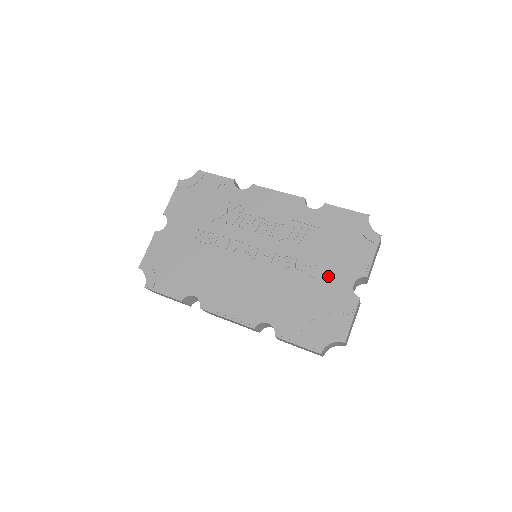
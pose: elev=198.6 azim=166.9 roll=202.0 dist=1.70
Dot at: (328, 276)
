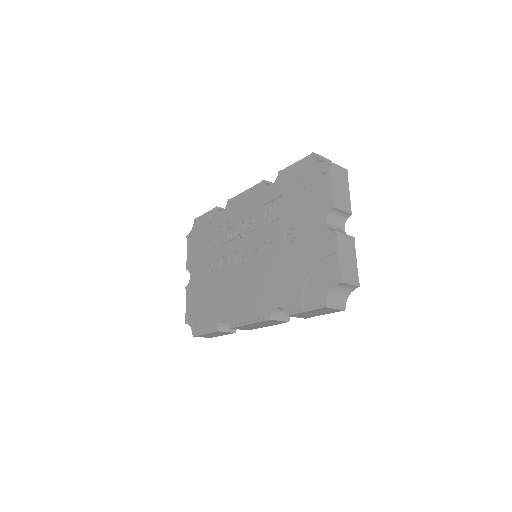
Dot at: (304, 231)
